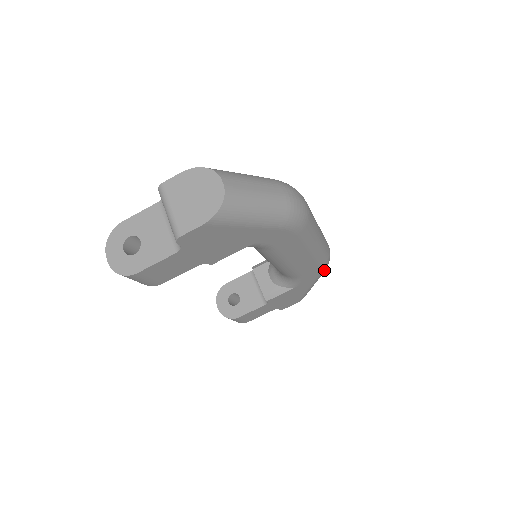
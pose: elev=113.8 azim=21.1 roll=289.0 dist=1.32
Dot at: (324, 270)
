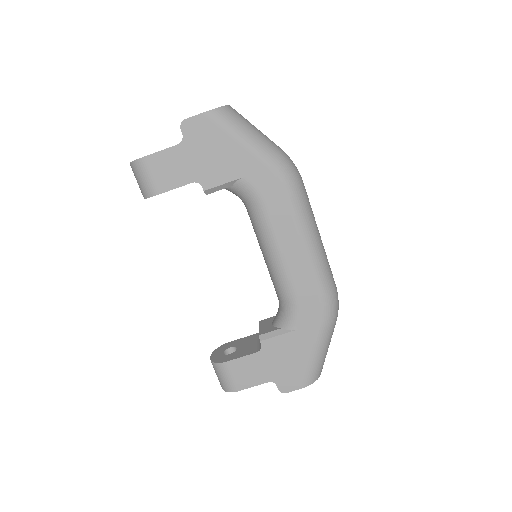
Dot at: (329, 315)
